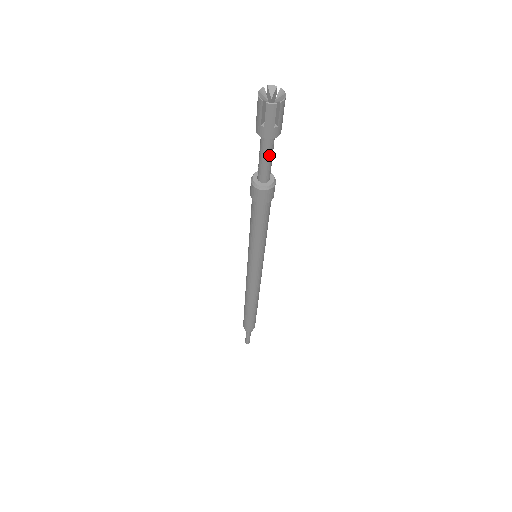
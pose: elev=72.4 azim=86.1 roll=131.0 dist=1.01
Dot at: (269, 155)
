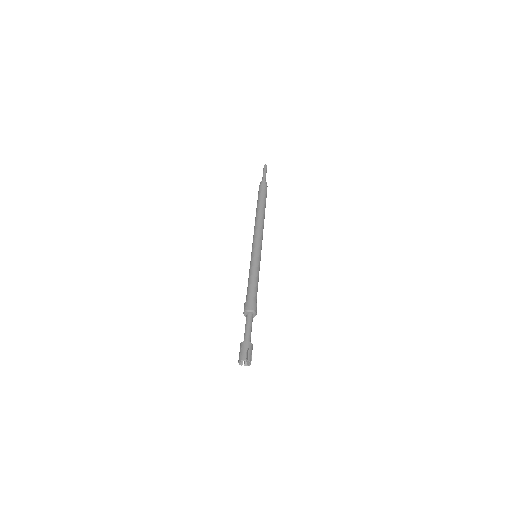
Dot at: (250, 334)
